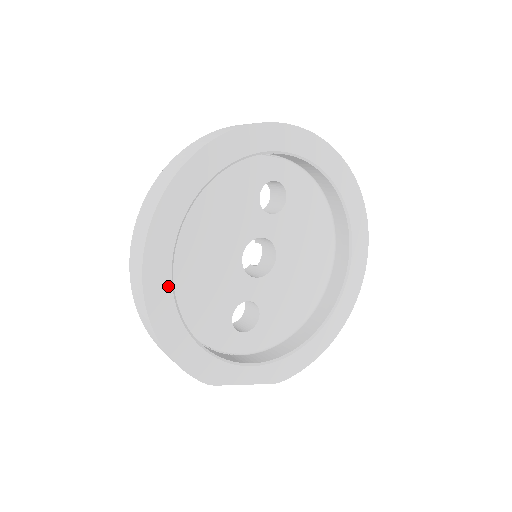
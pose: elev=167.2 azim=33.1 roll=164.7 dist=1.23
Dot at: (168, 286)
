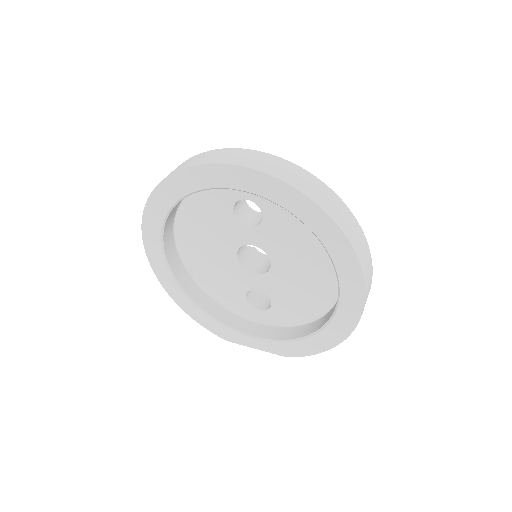
Dot at: (171, 279)
